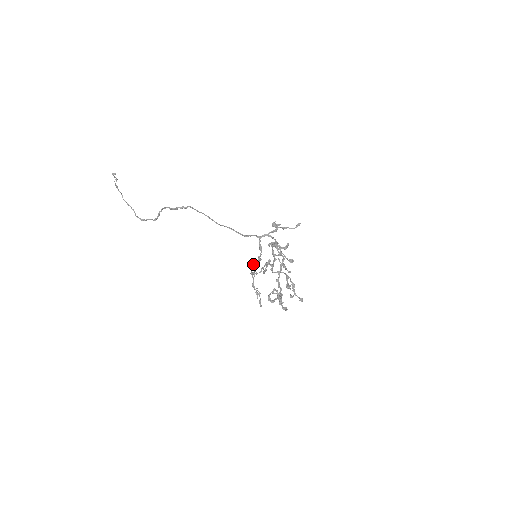
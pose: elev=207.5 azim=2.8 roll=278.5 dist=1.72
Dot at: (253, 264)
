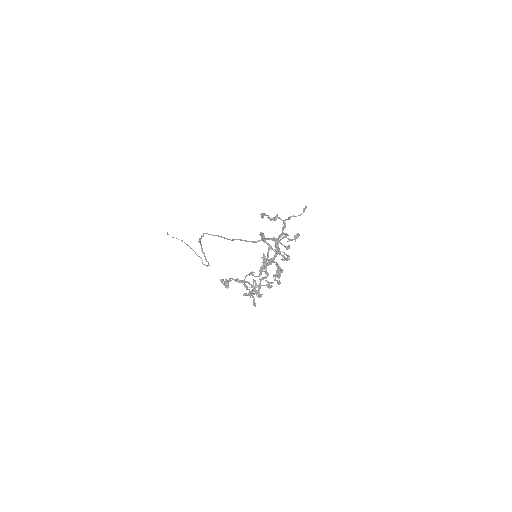
Dot at: occluded
